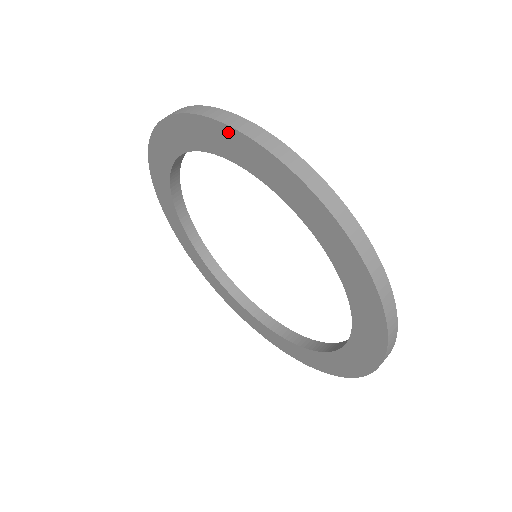
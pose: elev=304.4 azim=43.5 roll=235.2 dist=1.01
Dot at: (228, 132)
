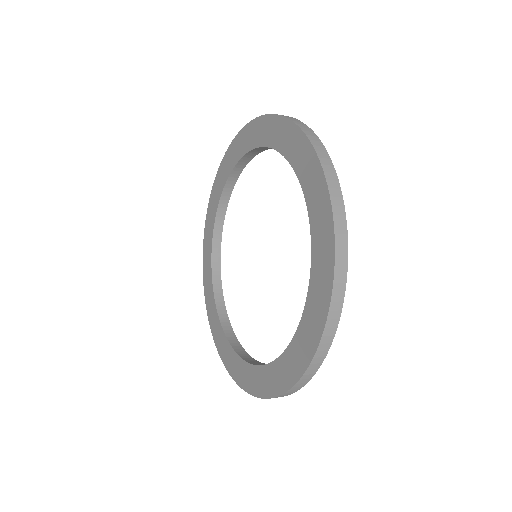
Dot at: (252, 126)
